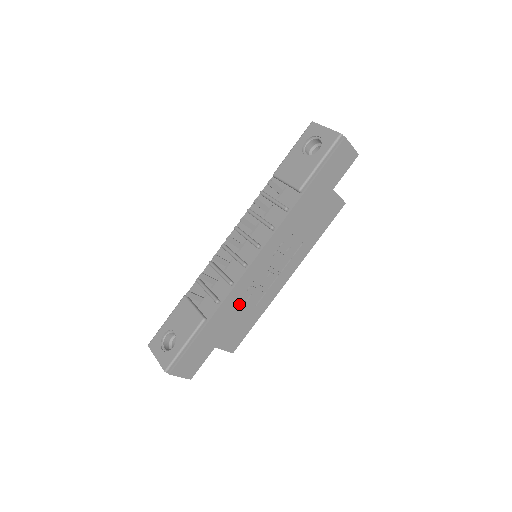
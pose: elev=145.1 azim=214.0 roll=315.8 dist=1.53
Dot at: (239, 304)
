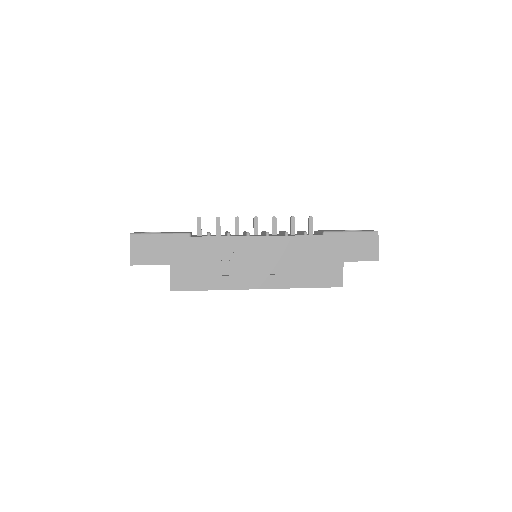
Dot at: (216, 255)
